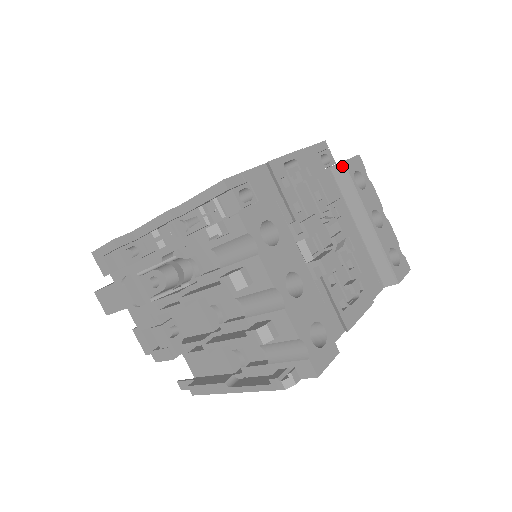
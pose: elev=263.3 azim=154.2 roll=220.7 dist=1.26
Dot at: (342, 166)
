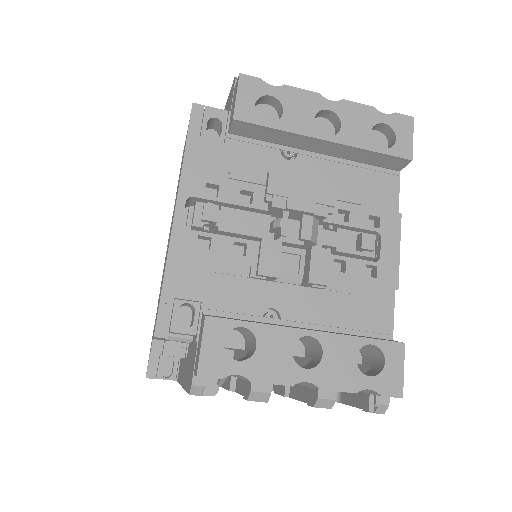
Dot at: (236, 124)
